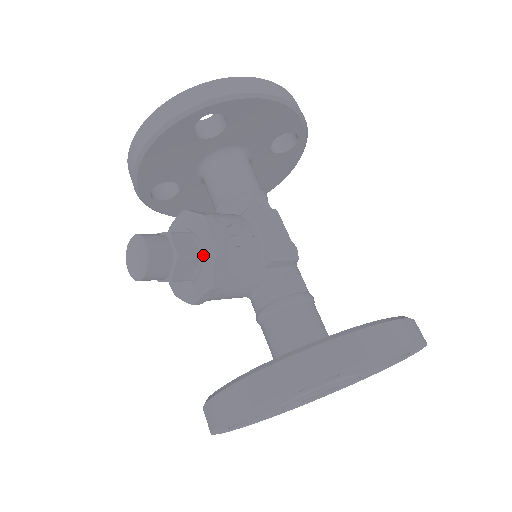
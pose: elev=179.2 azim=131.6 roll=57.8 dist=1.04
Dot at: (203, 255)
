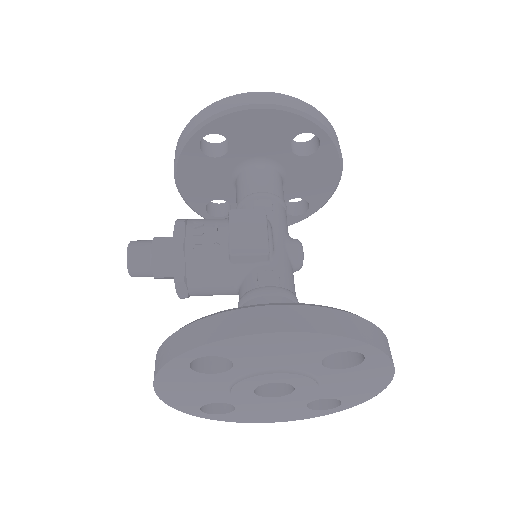
Dot at: occluded
